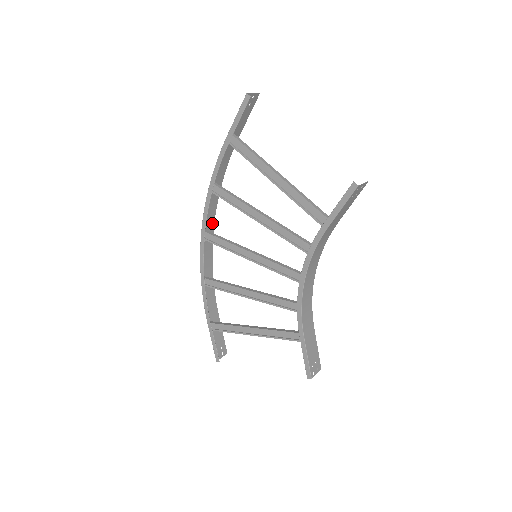
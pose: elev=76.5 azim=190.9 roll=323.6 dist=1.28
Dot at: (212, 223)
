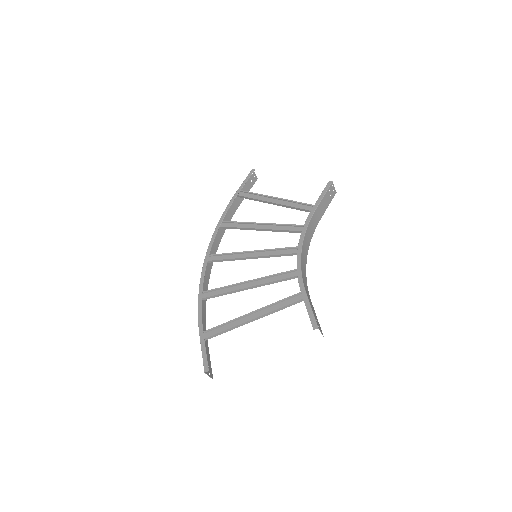
Dot at: occluded
